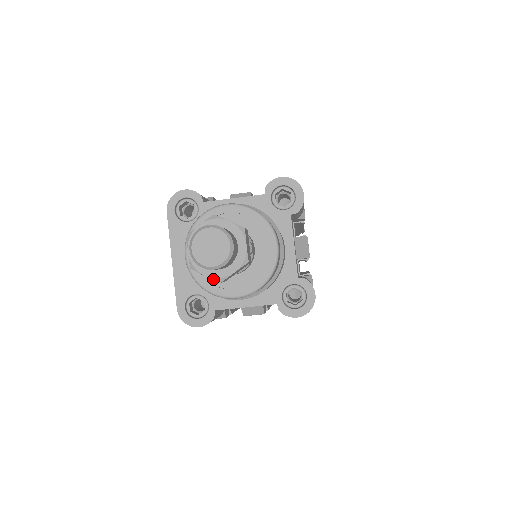
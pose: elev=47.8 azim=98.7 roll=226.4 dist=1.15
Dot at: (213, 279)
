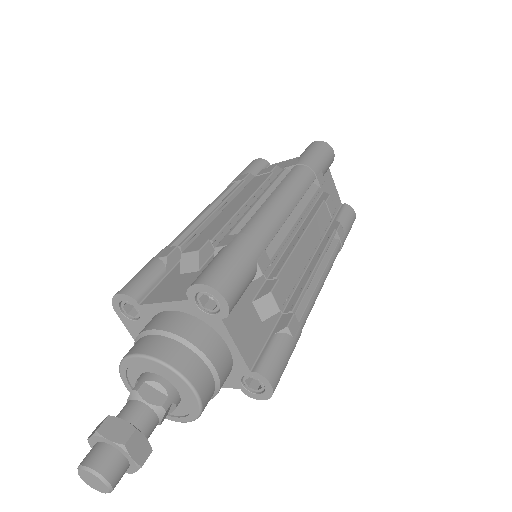
Dot at: occluded
